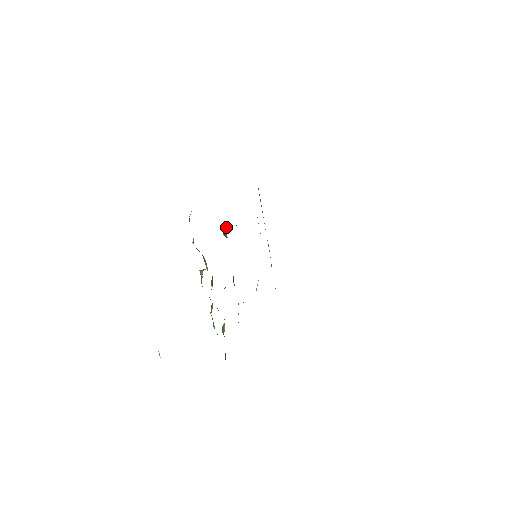
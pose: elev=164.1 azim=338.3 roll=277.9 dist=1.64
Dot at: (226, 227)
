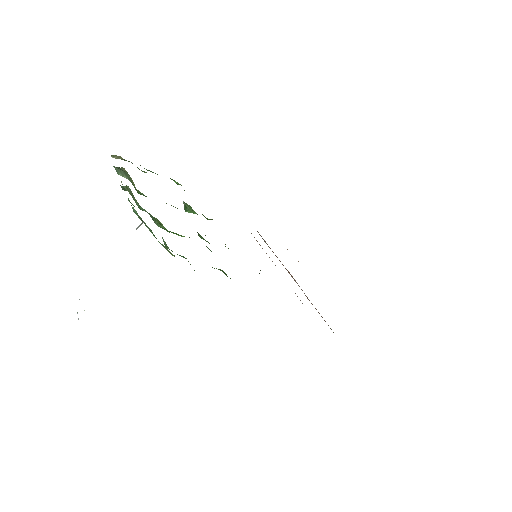
Dot at: occluded
